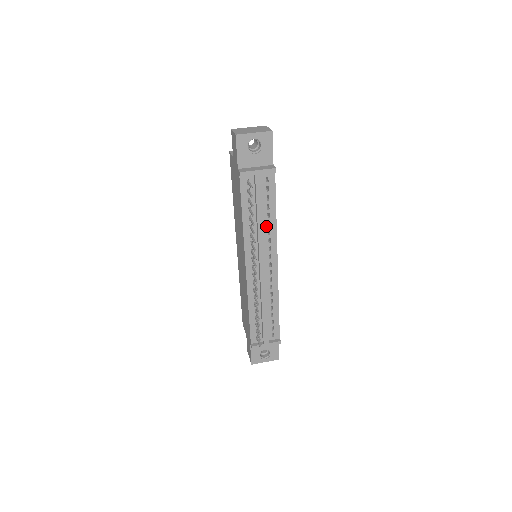
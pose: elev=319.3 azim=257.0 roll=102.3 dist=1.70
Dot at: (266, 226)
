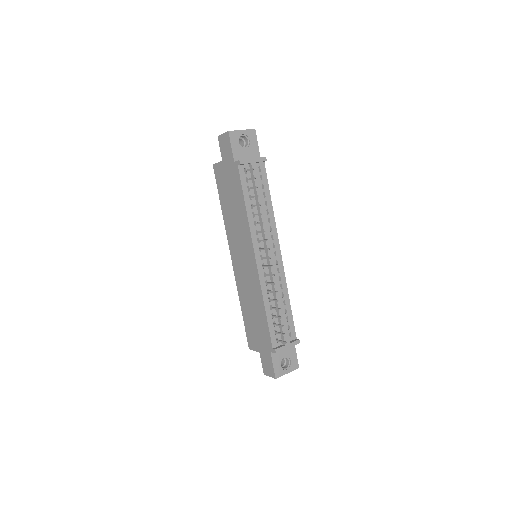
Dot at: occluded
